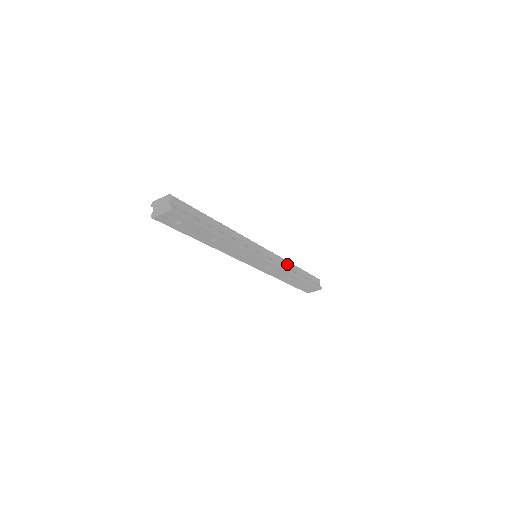
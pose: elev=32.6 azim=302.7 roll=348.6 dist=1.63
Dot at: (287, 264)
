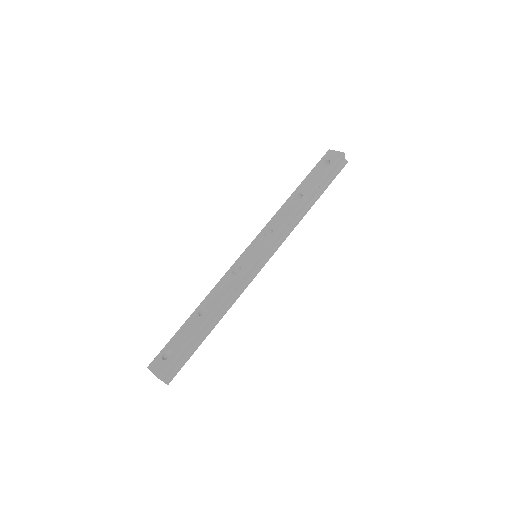
Dot at: (294, 217)
